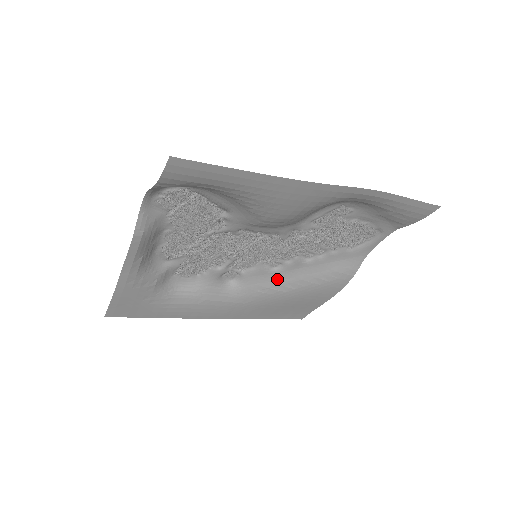
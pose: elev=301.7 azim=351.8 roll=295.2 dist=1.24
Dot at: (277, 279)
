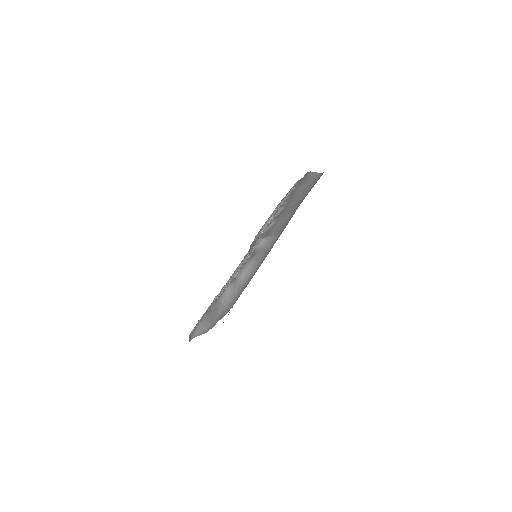
Dot at: (281, 218)
